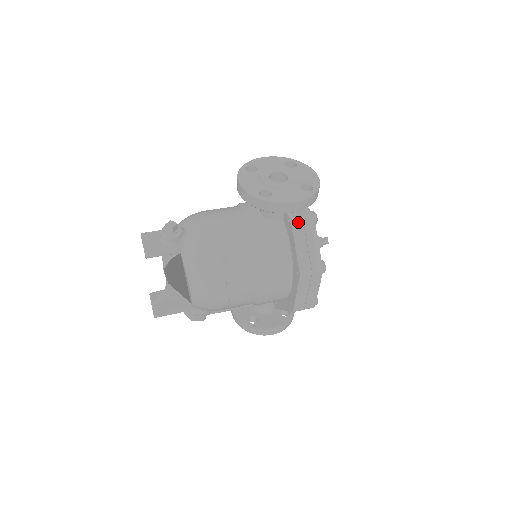
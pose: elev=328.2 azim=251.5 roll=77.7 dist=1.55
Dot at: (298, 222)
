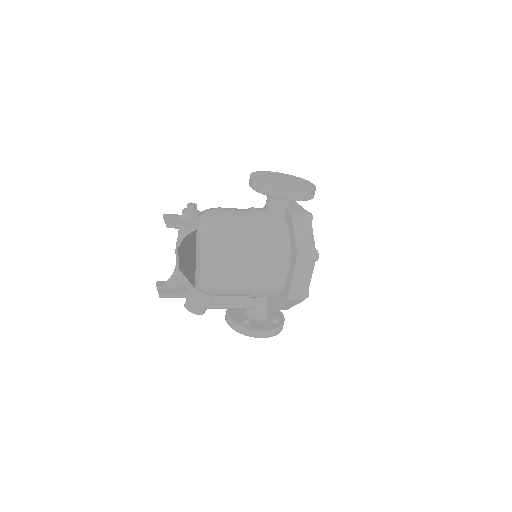
Dot at: (297, 215)
